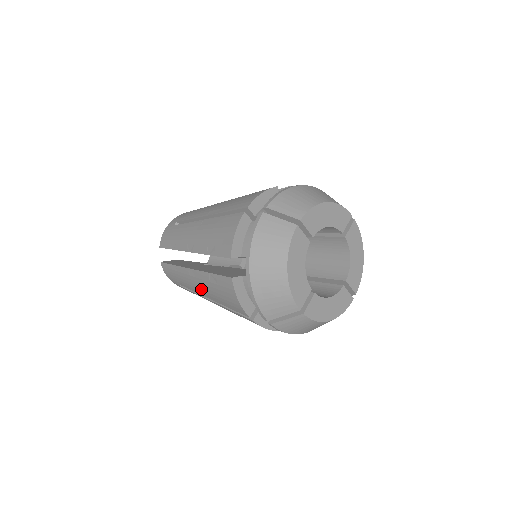
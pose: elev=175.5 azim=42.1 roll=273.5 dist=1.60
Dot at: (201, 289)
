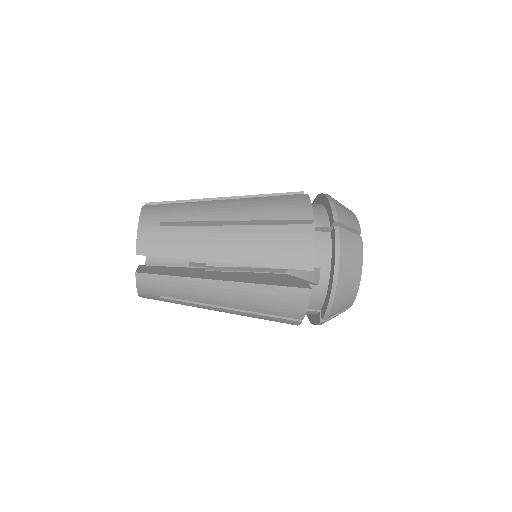
Dot at: (234, 210)
